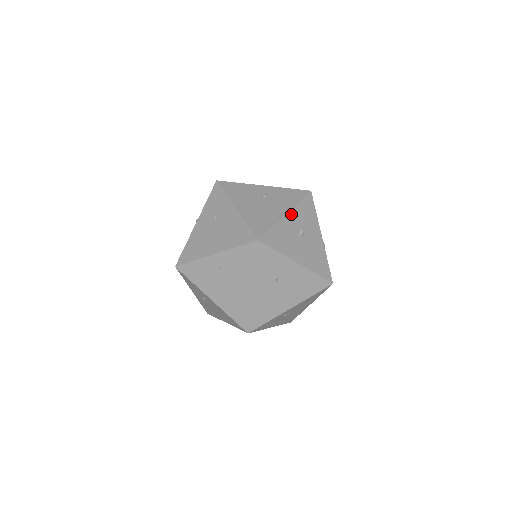
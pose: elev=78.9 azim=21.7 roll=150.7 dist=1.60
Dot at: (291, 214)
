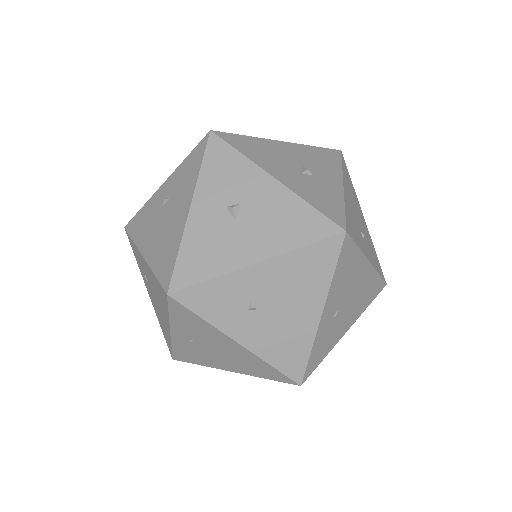
Dot at: (198, 200)
